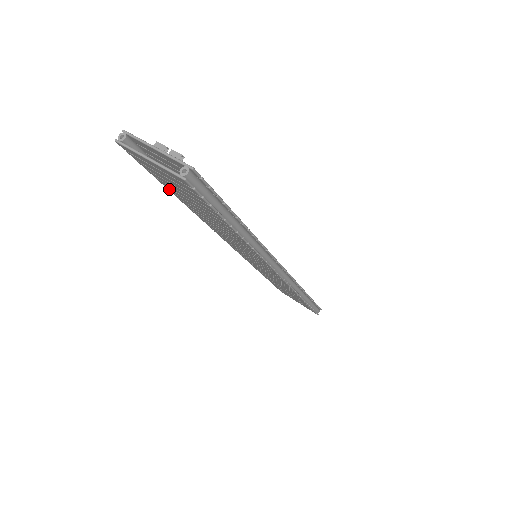
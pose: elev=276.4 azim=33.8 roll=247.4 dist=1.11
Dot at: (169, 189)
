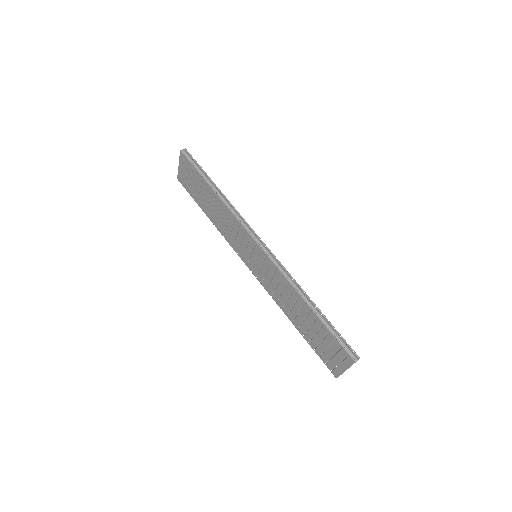
Dot at: (199, 204)
